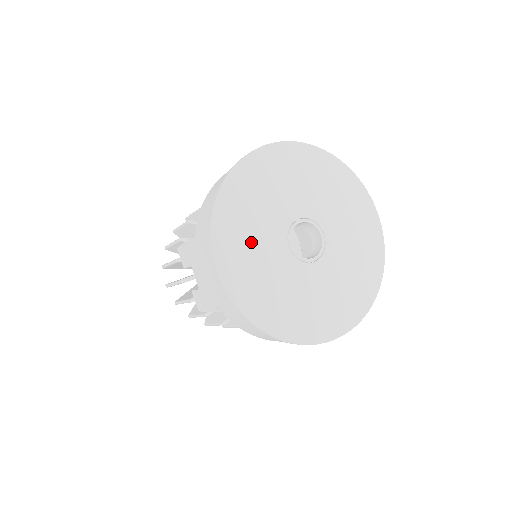
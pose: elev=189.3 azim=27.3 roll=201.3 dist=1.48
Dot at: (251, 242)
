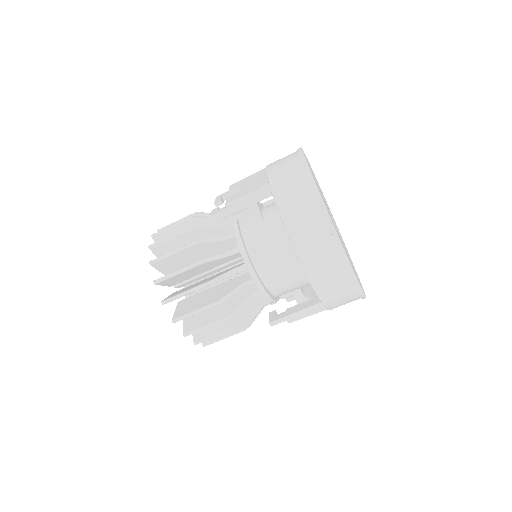
Dot at: occluded
